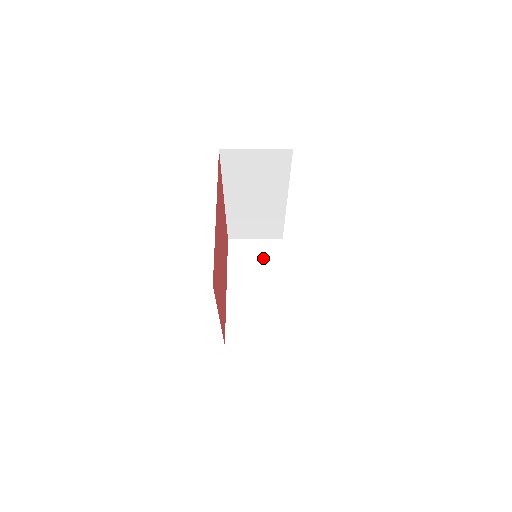
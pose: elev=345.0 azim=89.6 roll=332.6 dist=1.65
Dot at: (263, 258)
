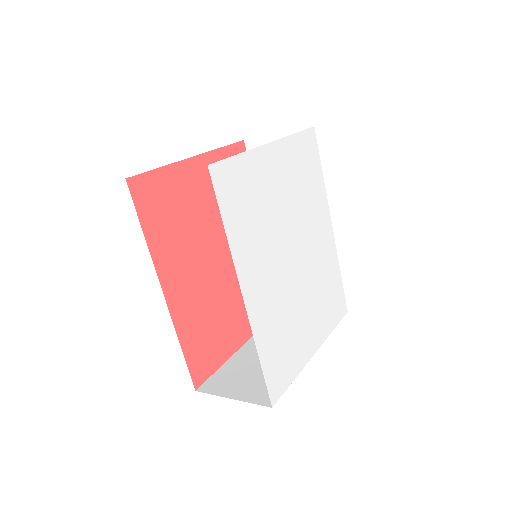
Dot at: occluded
